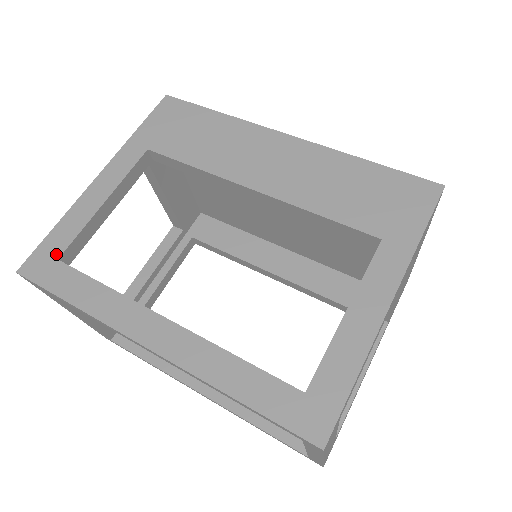
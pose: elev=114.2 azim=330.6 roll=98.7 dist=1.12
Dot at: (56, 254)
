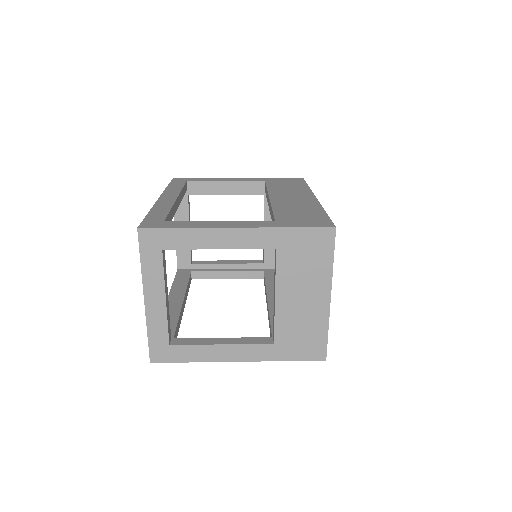
Dot at: (189, 180)
